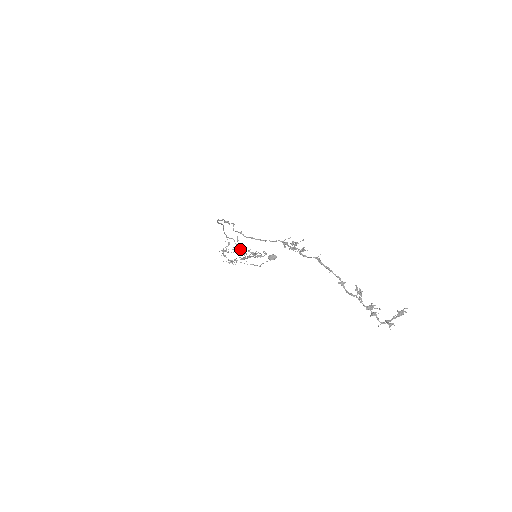
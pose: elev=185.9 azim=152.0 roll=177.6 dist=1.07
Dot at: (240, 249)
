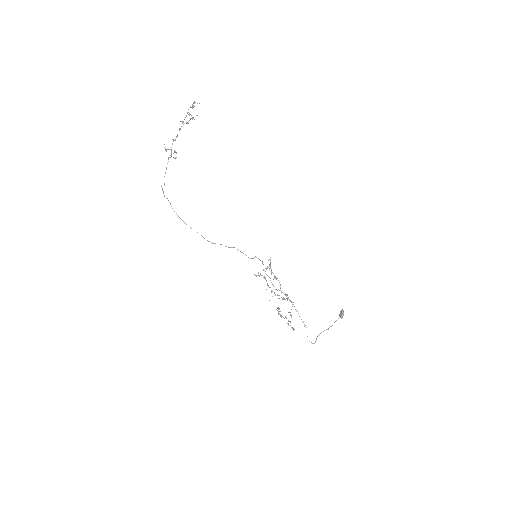
Dot at: (267, 284)
